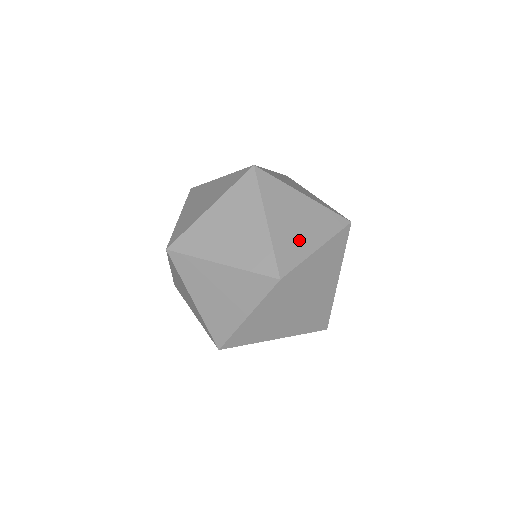
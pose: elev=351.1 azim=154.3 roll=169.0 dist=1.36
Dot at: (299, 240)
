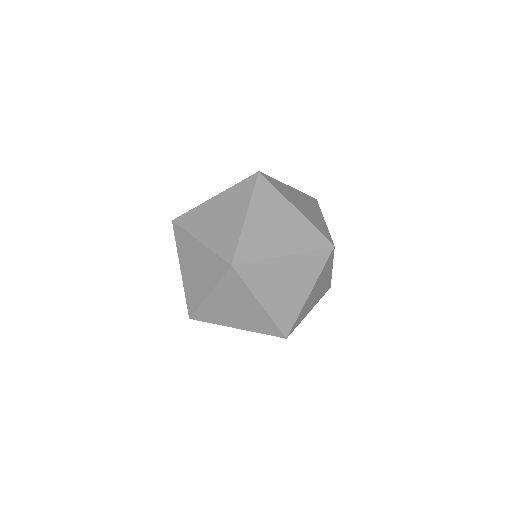
Dot at: (316, 218)
